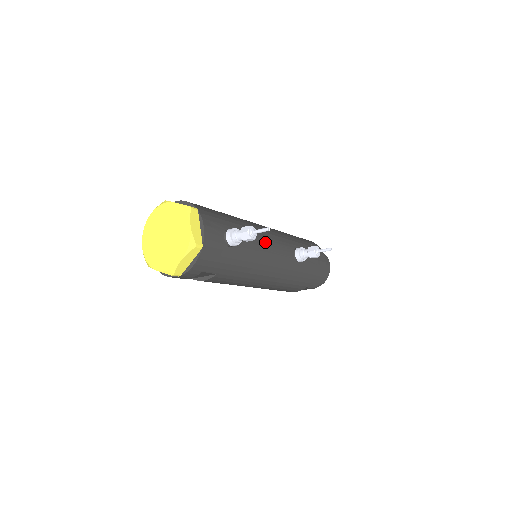
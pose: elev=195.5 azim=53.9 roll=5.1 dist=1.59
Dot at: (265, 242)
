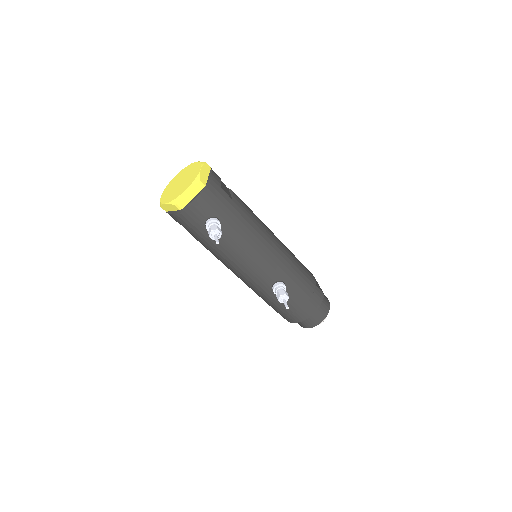
Dot at: (249, 252)
